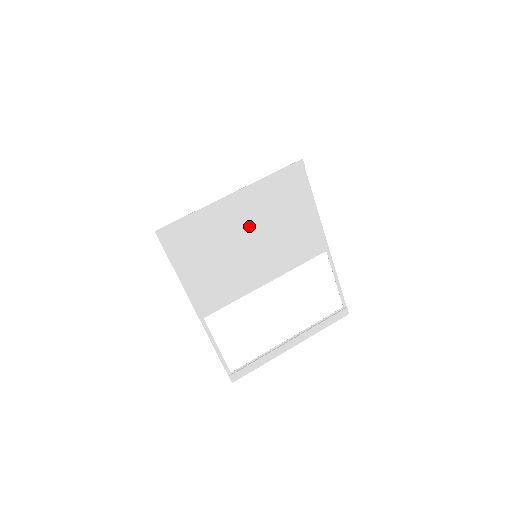
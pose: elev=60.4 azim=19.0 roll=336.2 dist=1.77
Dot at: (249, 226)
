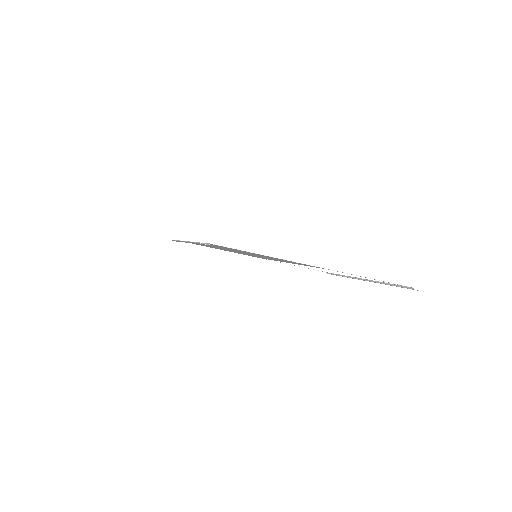
Dot at: occluded
